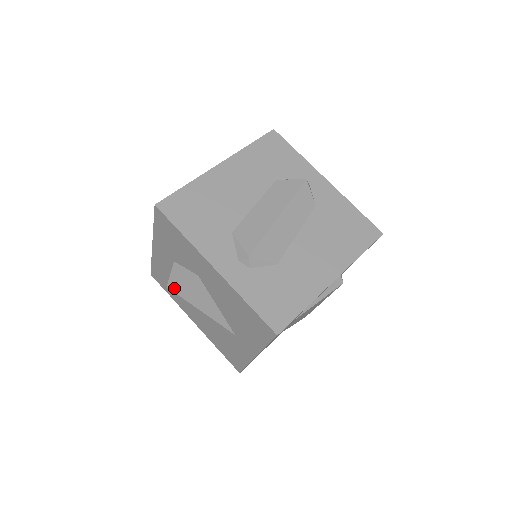
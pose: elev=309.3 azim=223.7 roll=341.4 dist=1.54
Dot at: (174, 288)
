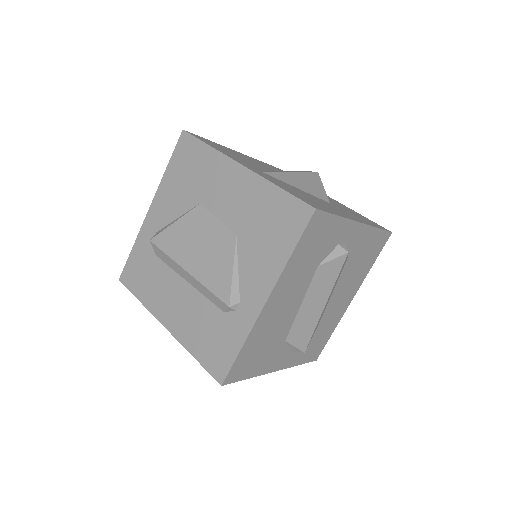
Dot at: occluded
